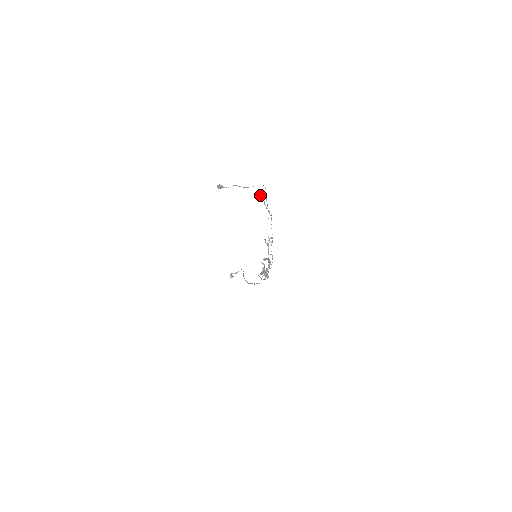
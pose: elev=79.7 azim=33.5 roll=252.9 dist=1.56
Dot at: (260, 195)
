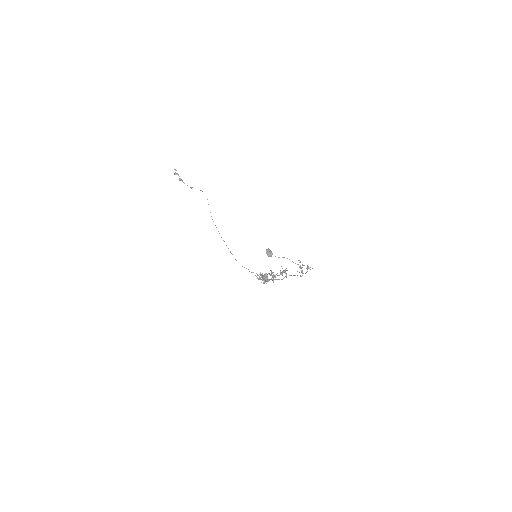
Dot at: occluded
